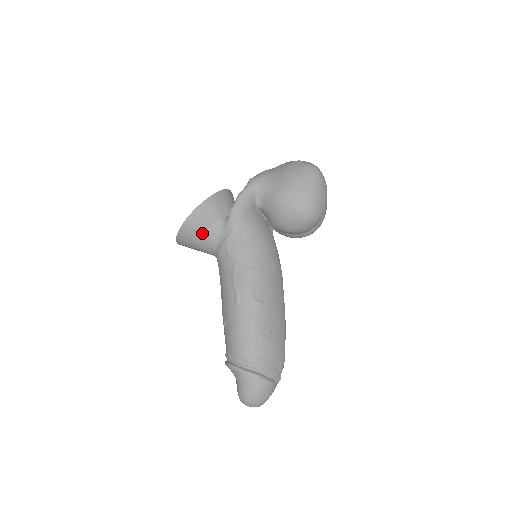
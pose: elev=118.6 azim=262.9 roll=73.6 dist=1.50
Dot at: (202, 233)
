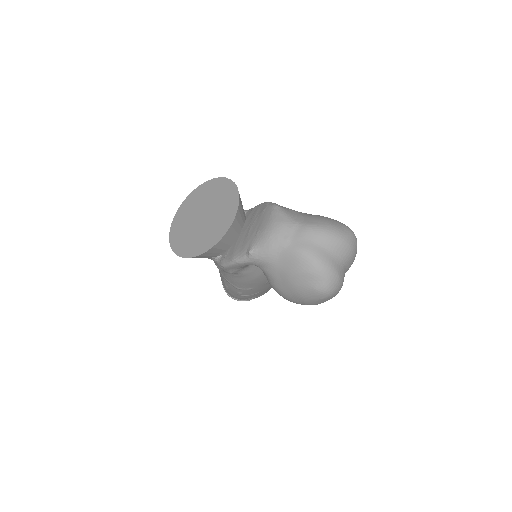
Dot at: occluded
